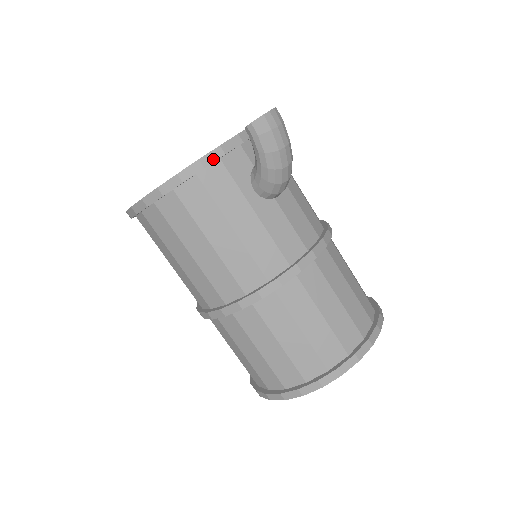
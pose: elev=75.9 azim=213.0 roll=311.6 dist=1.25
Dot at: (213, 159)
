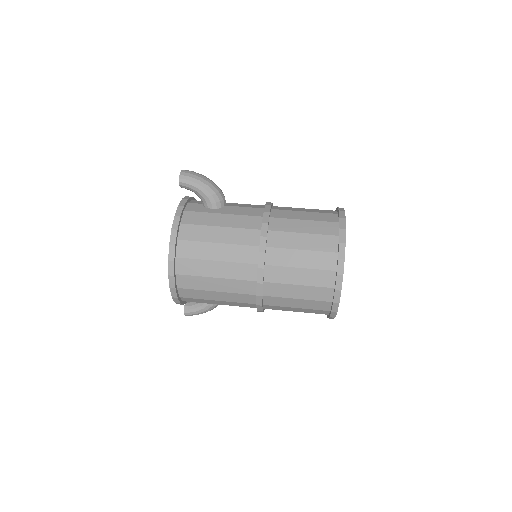
Dot at: (181, 211)
